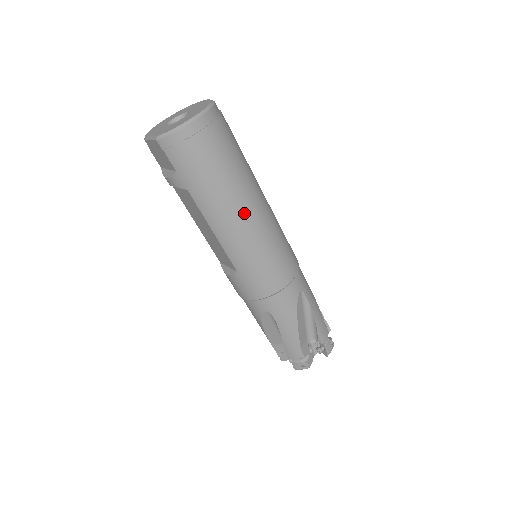
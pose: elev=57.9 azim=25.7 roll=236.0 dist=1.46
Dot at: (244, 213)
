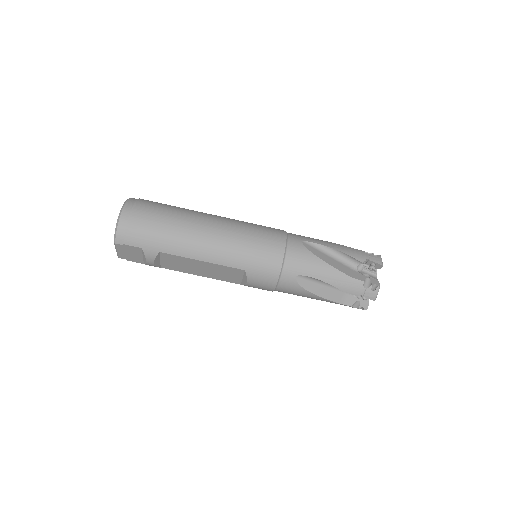
Dot at: (204, 230)
